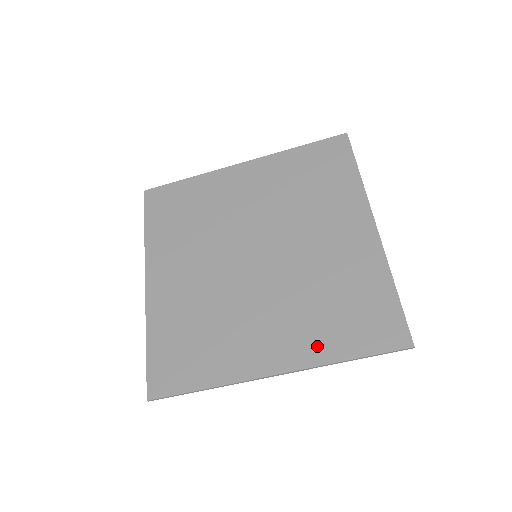
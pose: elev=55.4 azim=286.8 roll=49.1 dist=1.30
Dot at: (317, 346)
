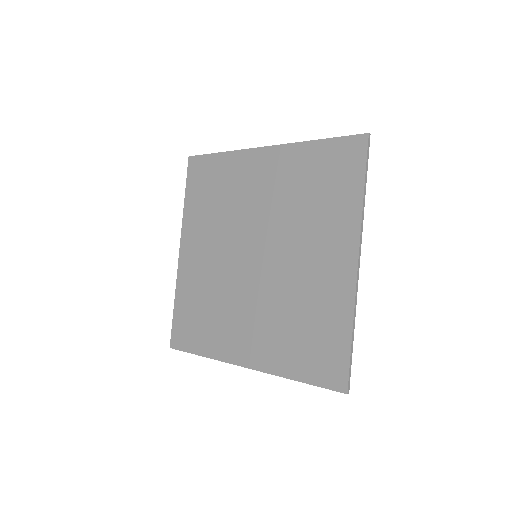
Dot at: (278, 359)
